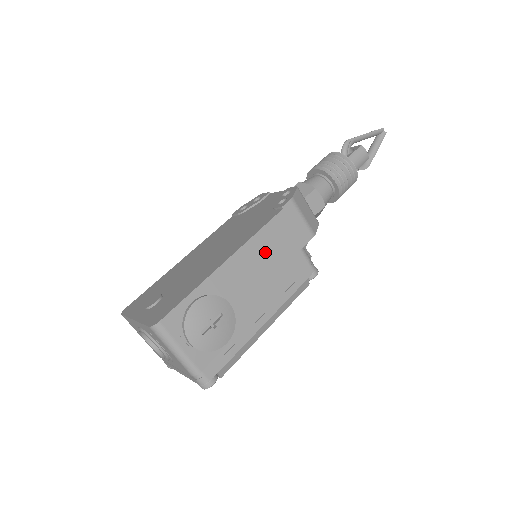
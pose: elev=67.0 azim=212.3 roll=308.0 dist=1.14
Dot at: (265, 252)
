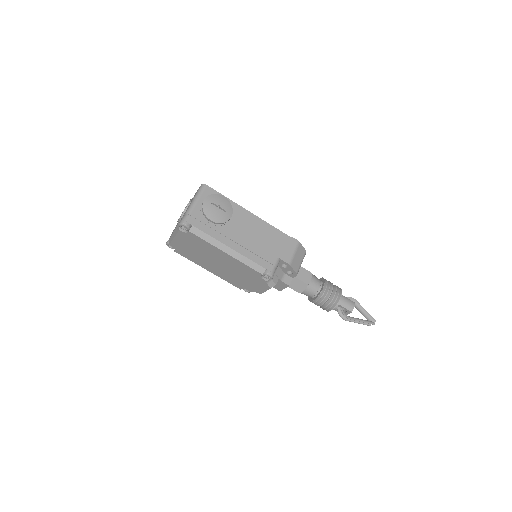
Dot at: (265, 234)
